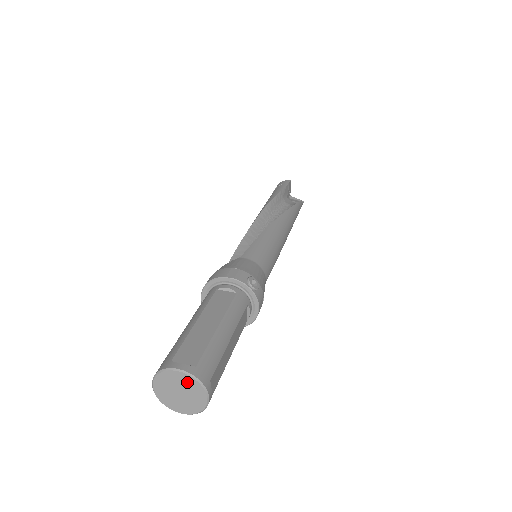
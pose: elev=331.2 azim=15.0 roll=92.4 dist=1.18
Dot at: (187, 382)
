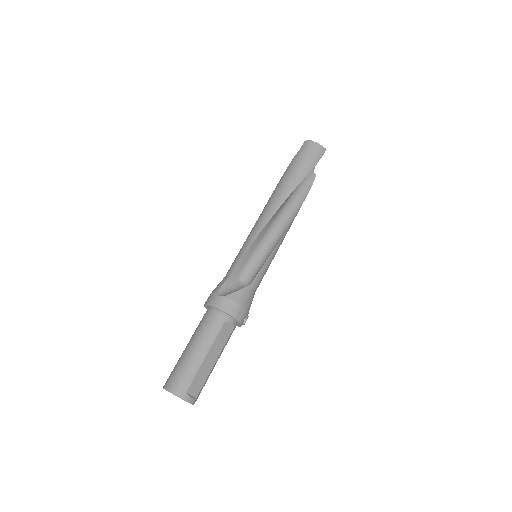
Dot at: occluded
